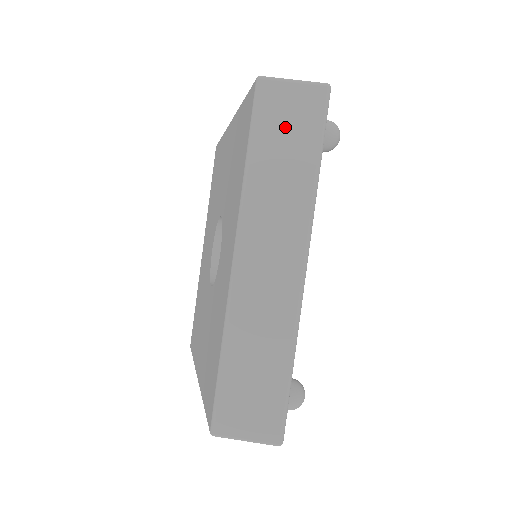
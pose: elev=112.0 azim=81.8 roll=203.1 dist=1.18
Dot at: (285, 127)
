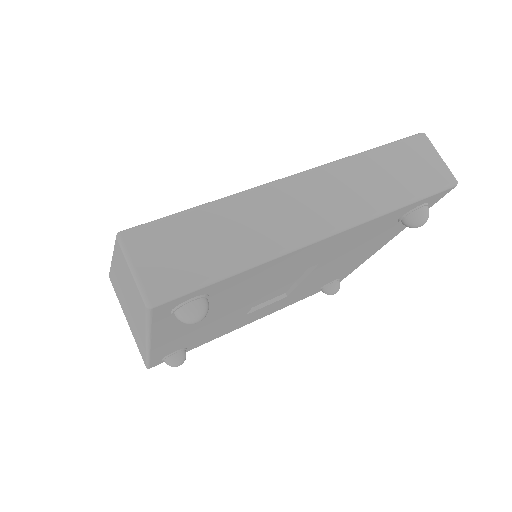
Dot at: (410, 166)
